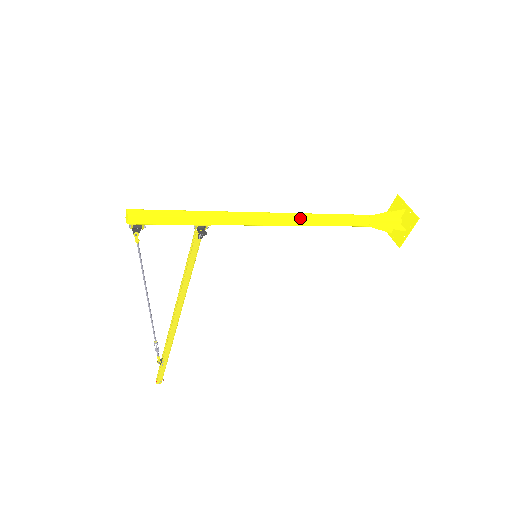
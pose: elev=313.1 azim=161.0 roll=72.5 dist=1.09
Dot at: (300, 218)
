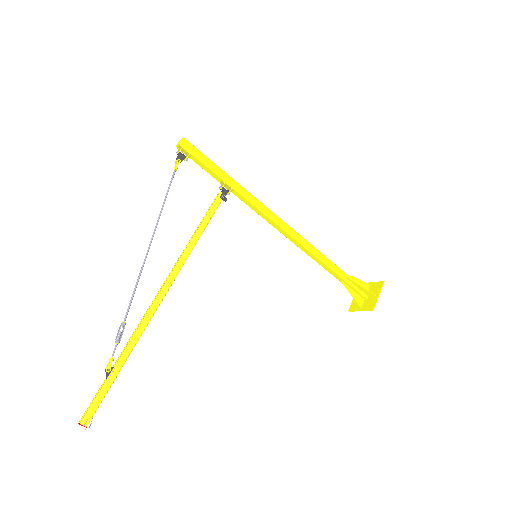
Dot at: (296, 232)
